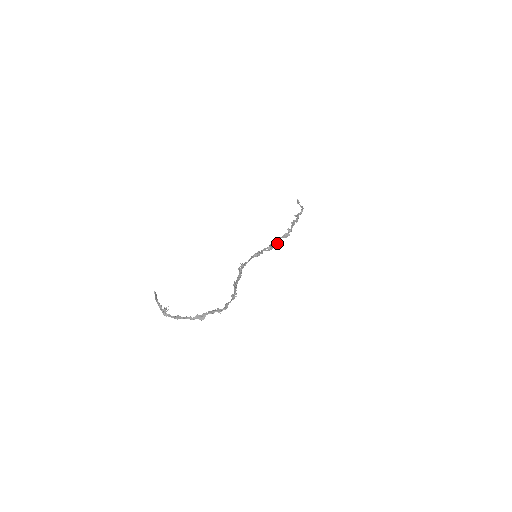
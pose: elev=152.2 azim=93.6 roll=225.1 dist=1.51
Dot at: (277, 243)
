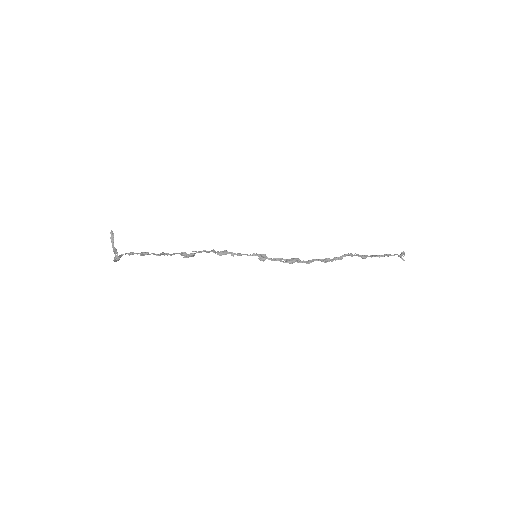
Dot at: (305, 261)
